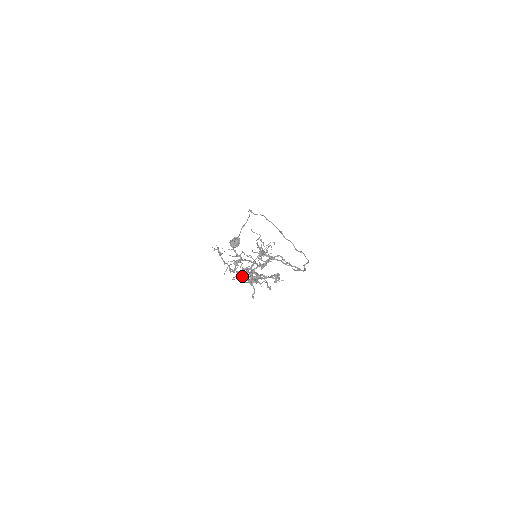
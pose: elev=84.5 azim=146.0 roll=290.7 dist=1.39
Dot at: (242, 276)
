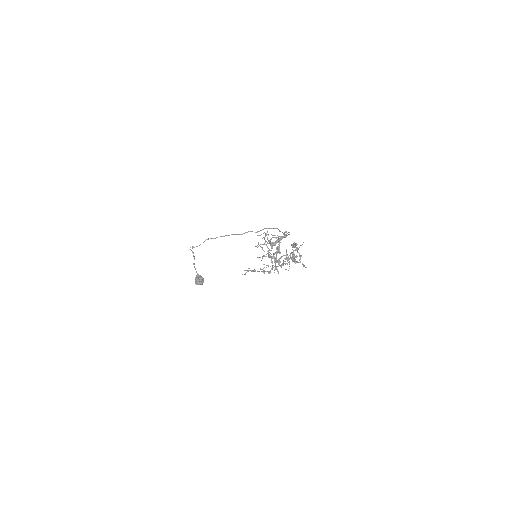
Dot at: (294, 260)
